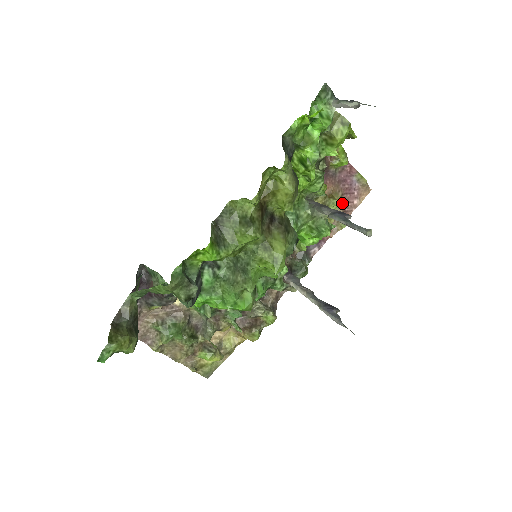
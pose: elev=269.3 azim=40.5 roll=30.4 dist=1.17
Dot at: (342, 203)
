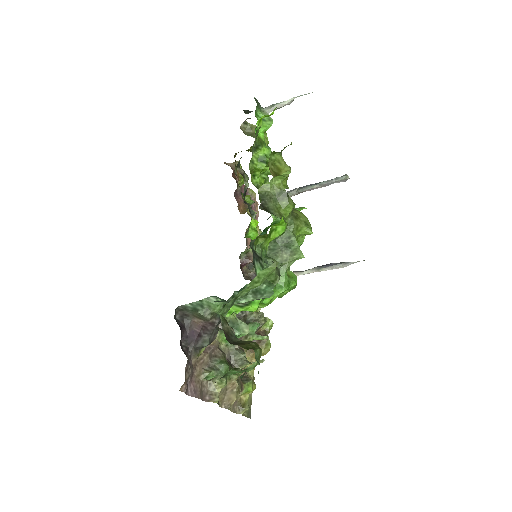
Dot at: occluded
